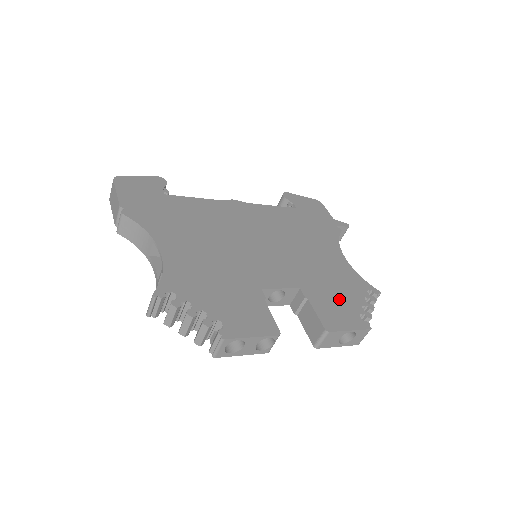
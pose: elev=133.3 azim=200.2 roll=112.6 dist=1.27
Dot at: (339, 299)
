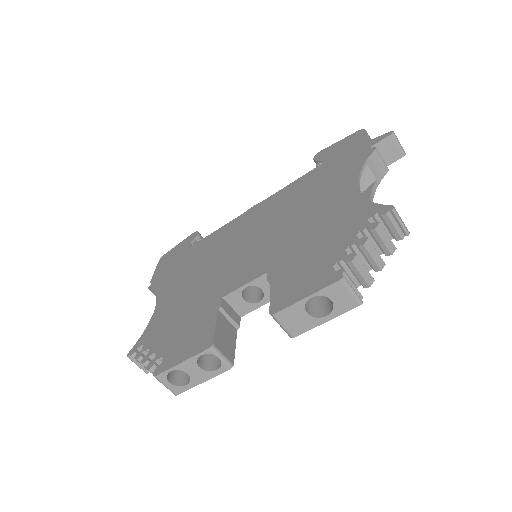
Dot at: (314, 258)
